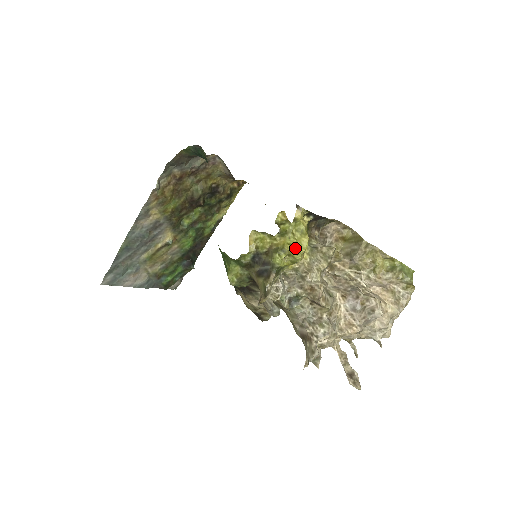
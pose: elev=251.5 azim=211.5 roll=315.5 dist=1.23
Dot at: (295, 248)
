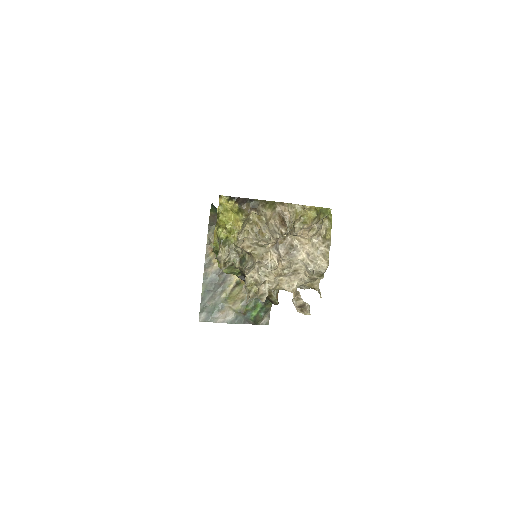
Dot at: (224, 221)
